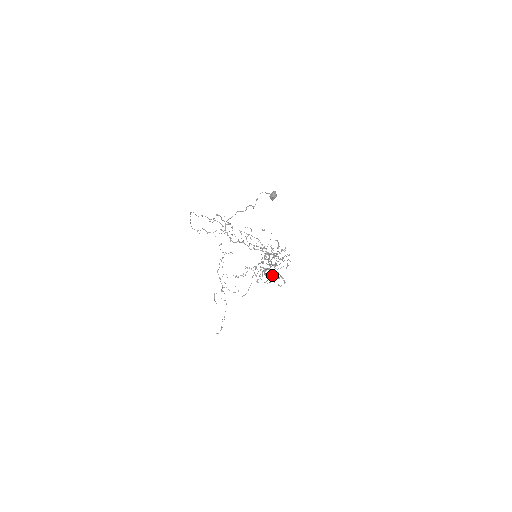
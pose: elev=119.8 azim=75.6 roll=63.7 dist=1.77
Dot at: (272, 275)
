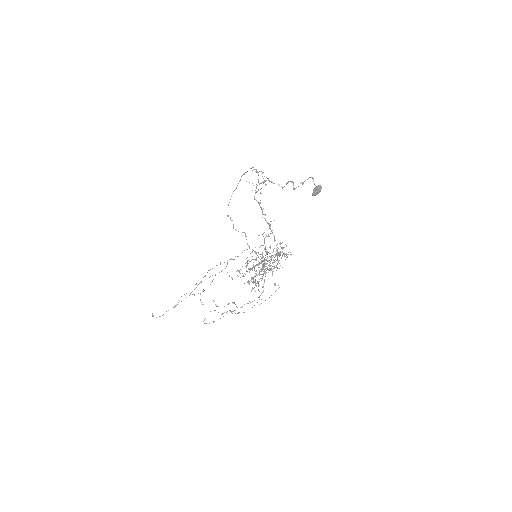
Dot at: (255, 276)
